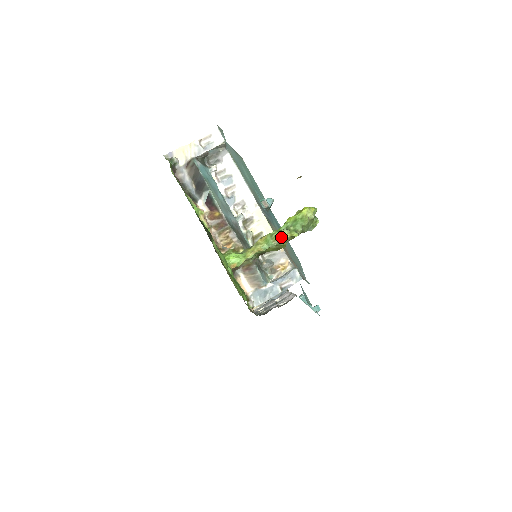
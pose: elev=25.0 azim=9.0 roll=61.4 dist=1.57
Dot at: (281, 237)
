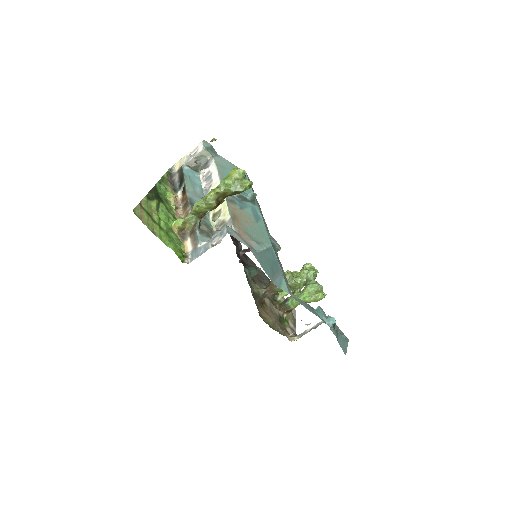
Dot at: (207, 195)
